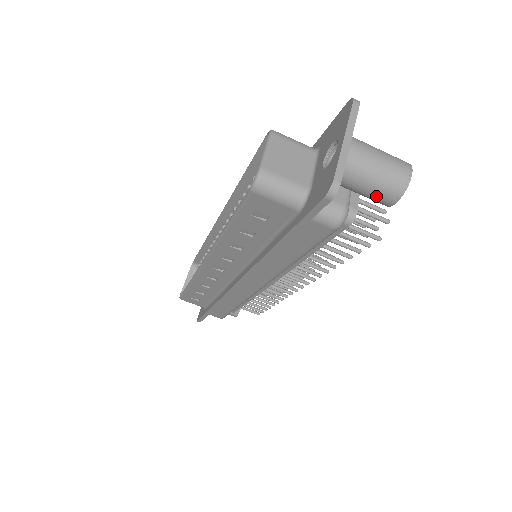
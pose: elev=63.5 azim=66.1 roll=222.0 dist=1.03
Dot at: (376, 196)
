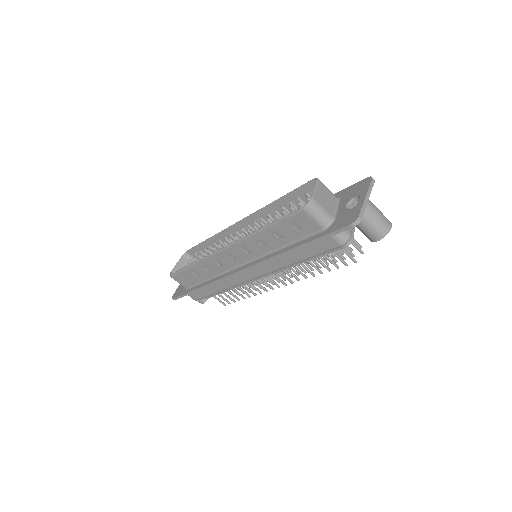
Dot at: (370, 233)
